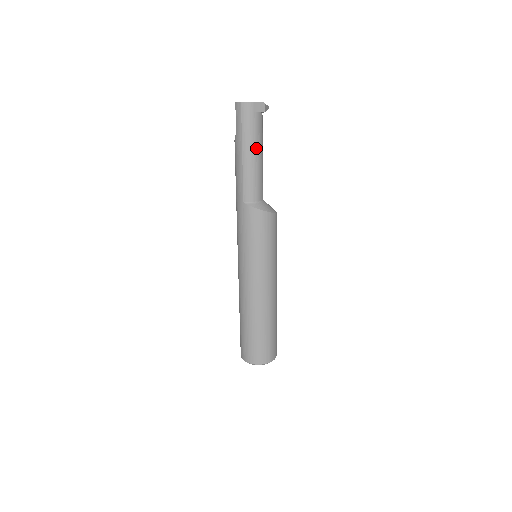
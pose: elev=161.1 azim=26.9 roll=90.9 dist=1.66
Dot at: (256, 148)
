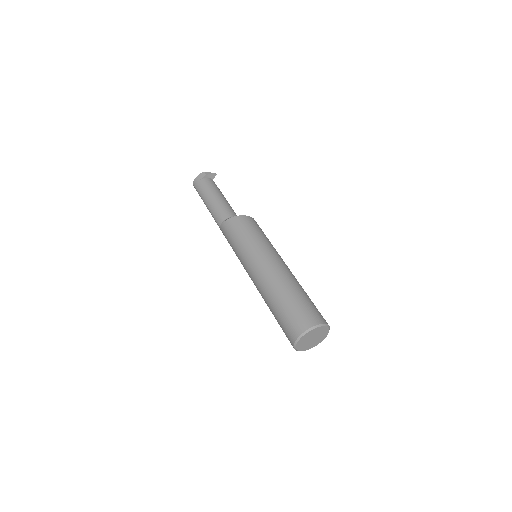
Dot at: (210, 194)
